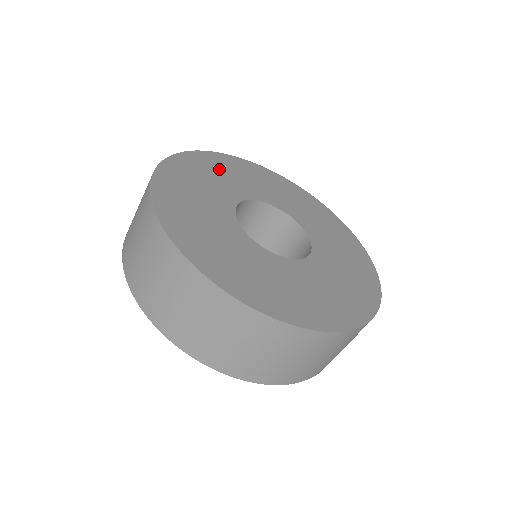
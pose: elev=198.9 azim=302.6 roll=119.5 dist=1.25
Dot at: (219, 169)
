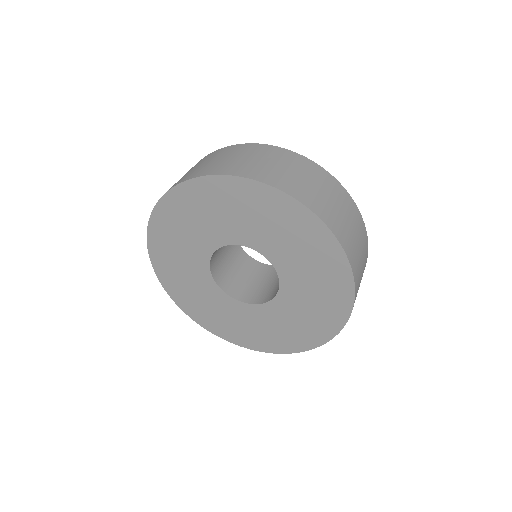
Dot at: occluded
